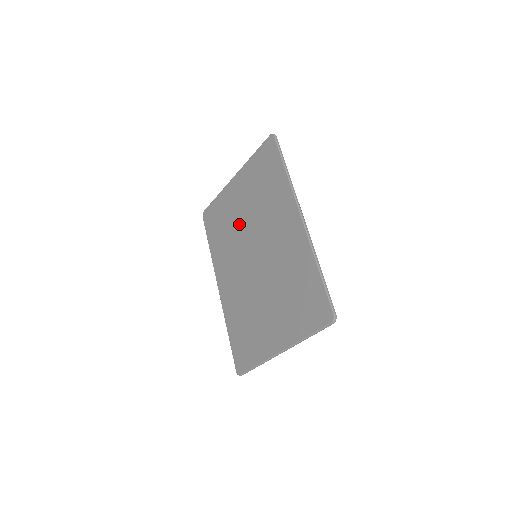
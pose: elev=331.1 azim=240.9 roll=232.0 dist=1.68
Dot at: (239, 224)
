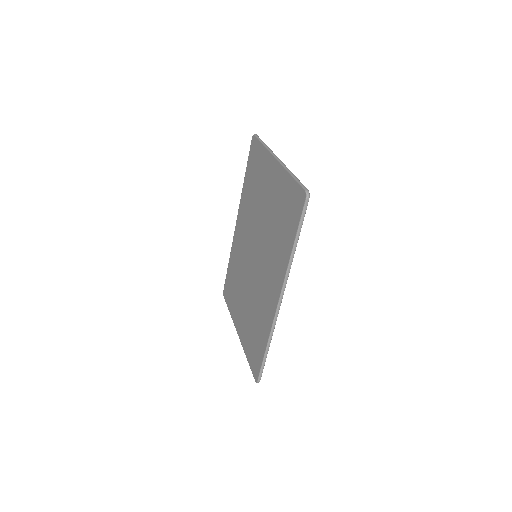
Dot at: (260, 210)
